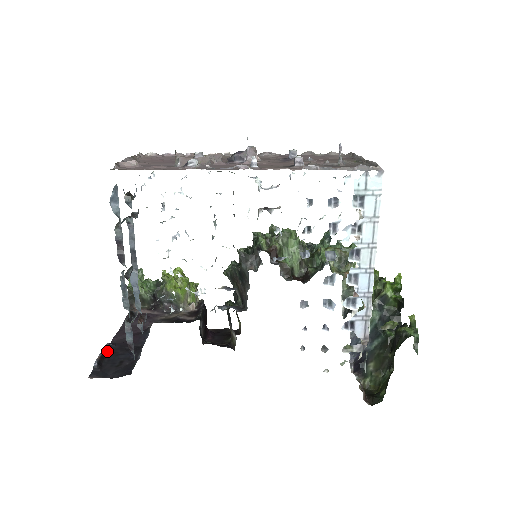
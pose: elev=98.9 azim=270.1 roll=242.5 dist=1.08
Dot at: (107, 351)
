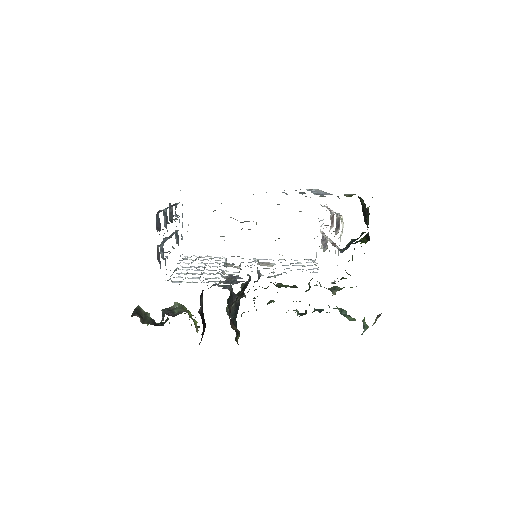
Dot at: occluded
